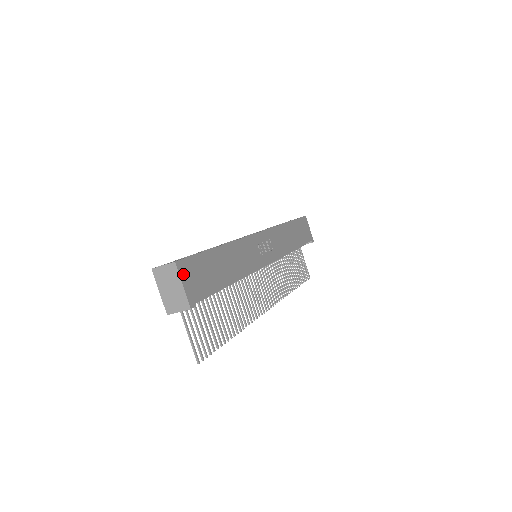
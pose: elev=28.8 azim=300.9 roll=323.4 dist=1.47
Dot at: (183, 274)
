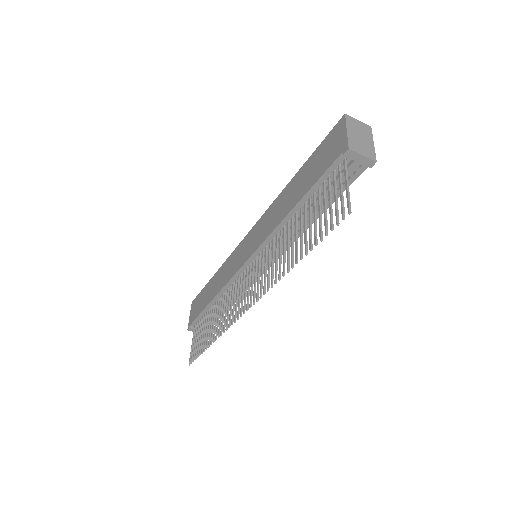
Dot at: occluded
